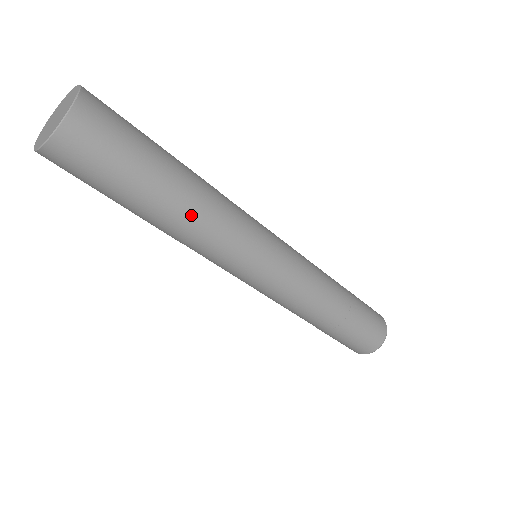
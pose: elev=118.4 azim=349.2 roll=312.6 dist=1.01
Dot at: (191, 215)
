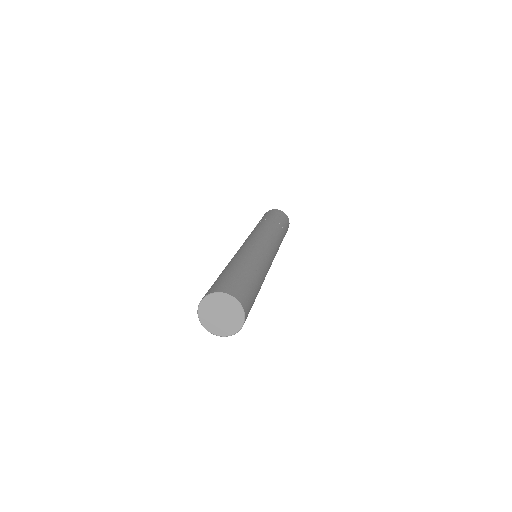
Dot at: (262, 277)
